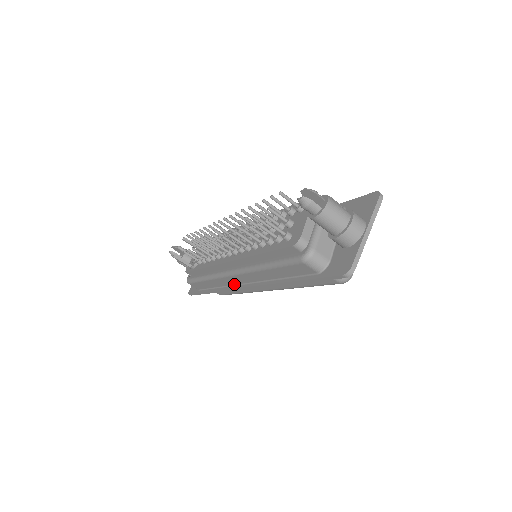
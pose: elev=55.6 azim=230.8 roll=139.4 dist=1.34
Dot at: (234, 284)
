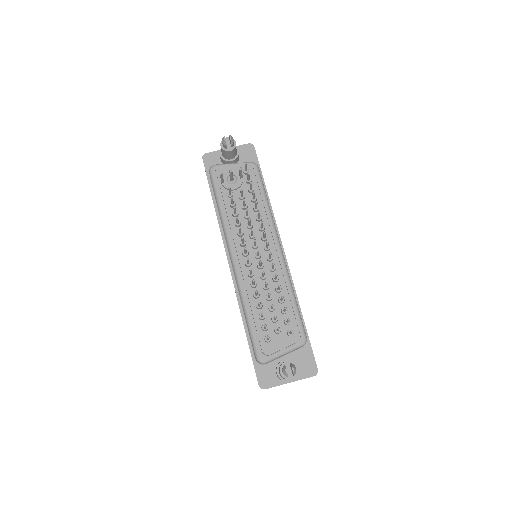
Dot at: occluded
